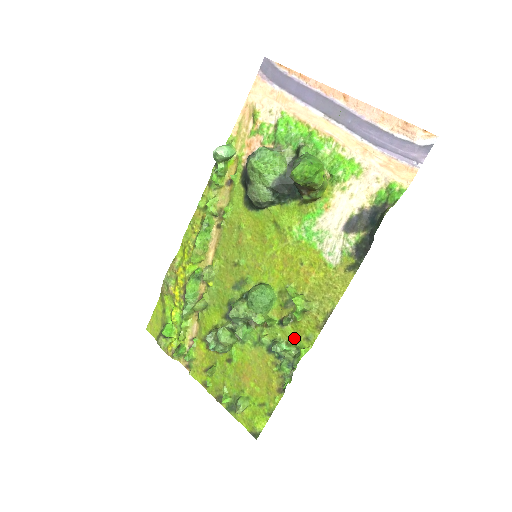
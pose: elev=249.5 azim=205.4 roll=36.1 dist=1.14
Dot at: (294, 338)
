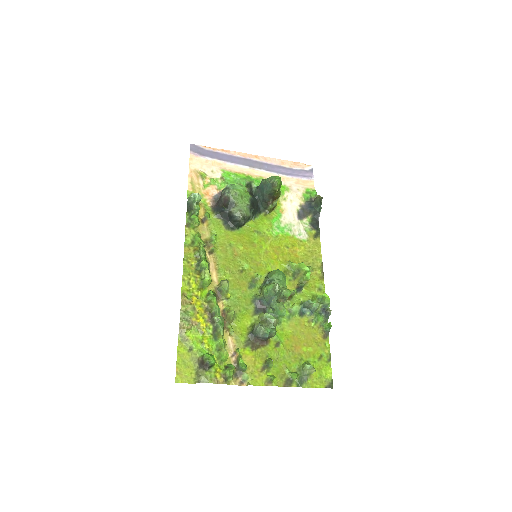
Dot at: (312, 295)
